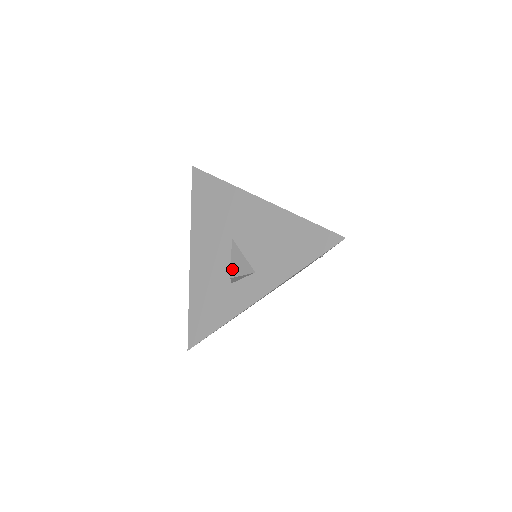
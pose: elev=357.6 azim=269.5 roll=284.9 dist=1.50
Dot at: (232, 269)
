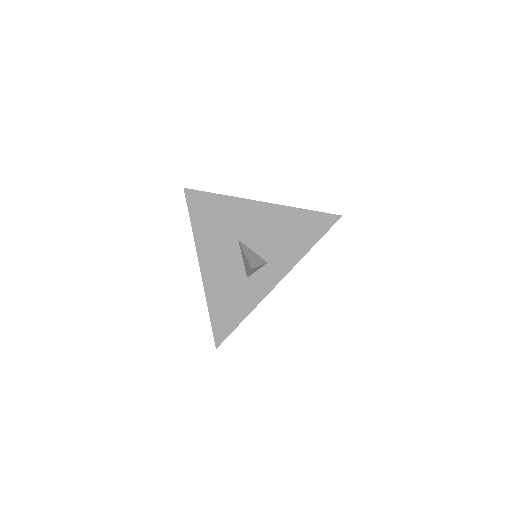
Dot at: (249, 262)
